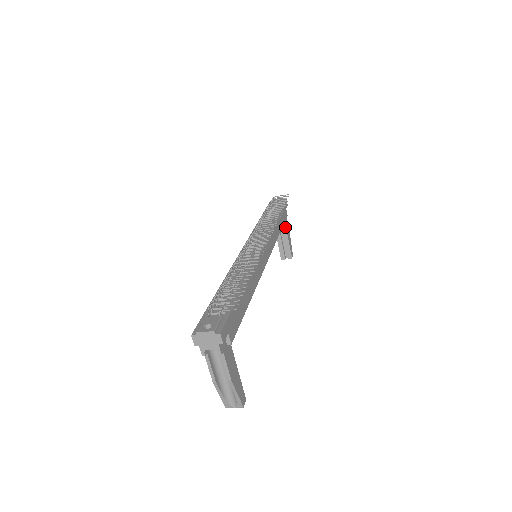
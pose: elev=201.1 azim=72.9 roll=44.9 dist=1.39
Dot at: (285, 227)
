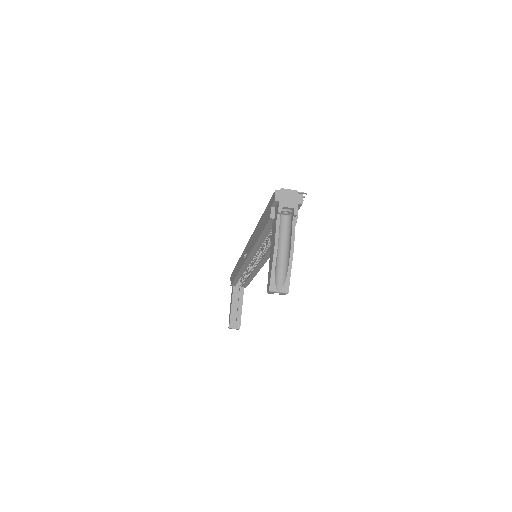
Dot at: (242, 296)
